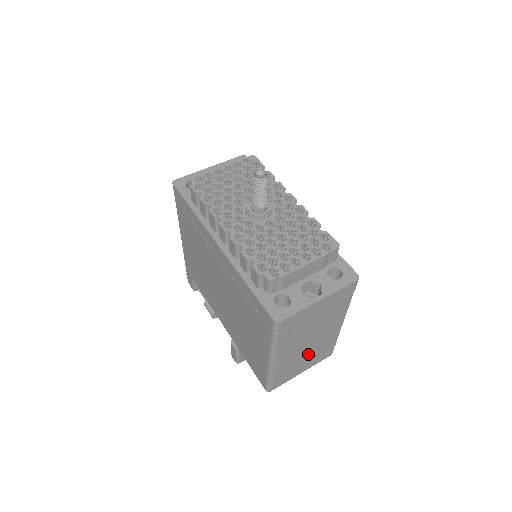
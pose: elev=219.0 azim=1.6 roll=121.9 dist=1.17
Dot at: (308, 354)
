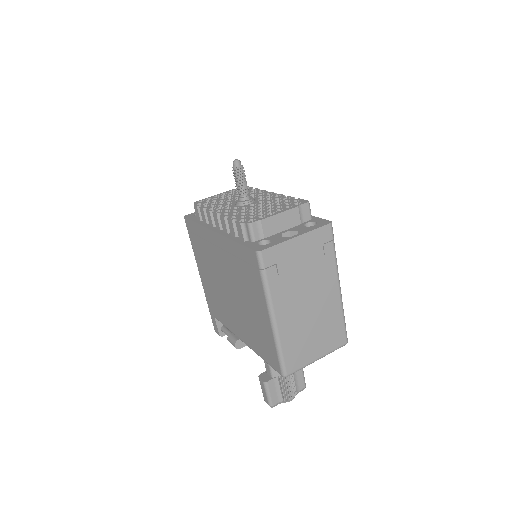
Dot at: (314, 326)
